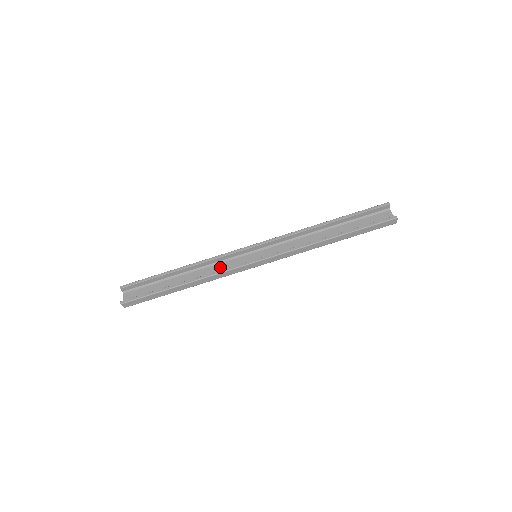
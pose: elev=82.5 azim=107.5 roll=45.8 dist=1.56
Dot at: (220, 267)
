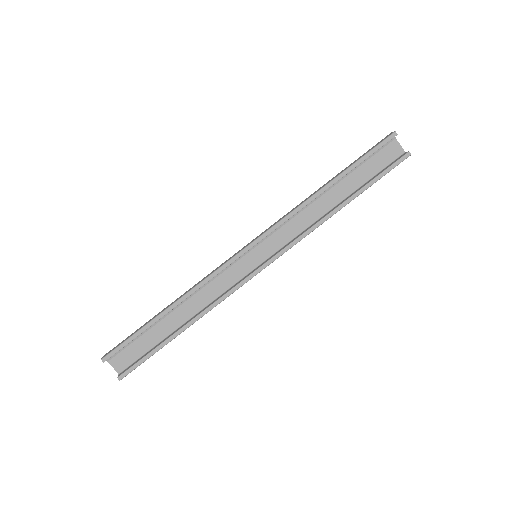
Dot at: (217, 285)
